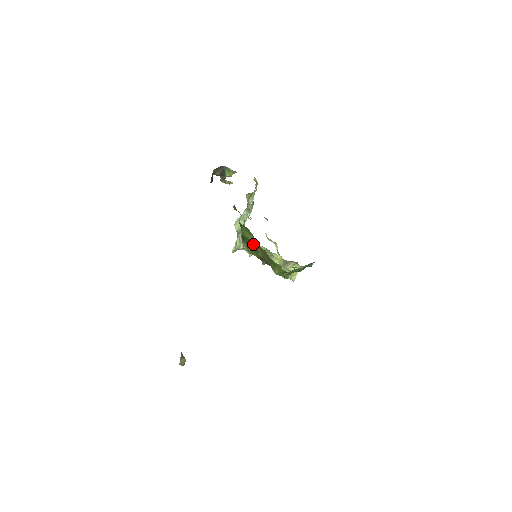
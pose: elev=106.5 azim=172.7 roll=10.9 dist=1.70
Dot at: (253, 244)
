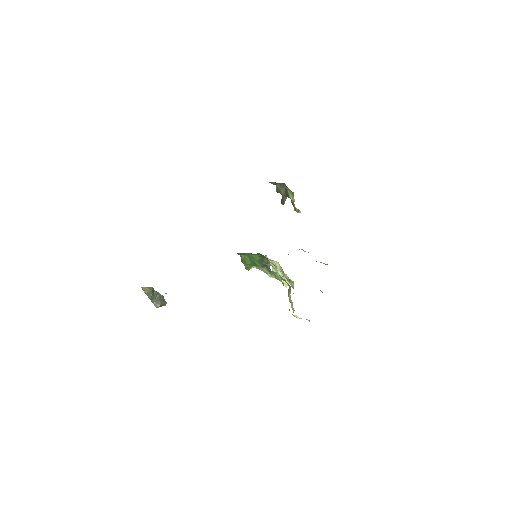
Dot at: occluded
